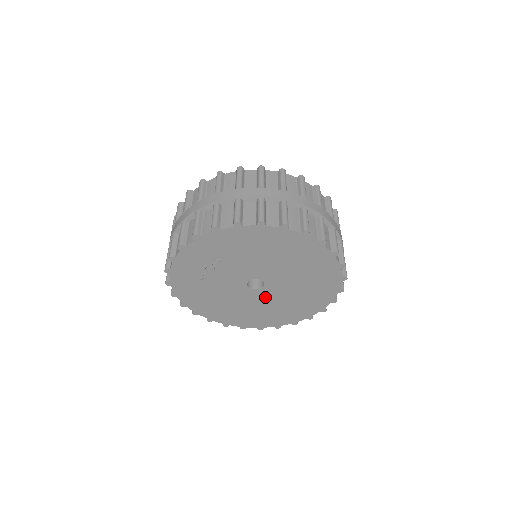
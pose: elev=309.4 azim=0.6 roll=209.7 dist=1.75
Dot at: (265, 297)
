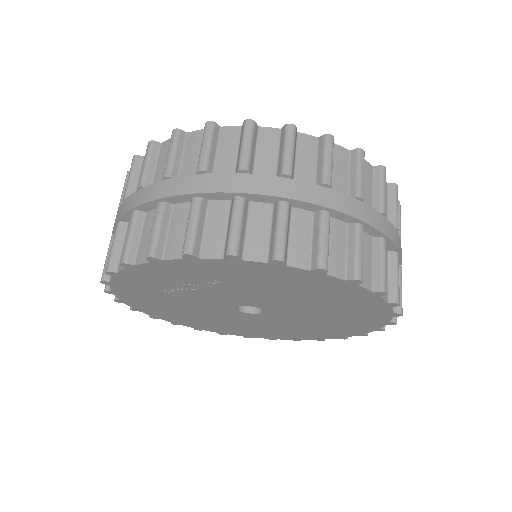
Dot at: (253, 319)
